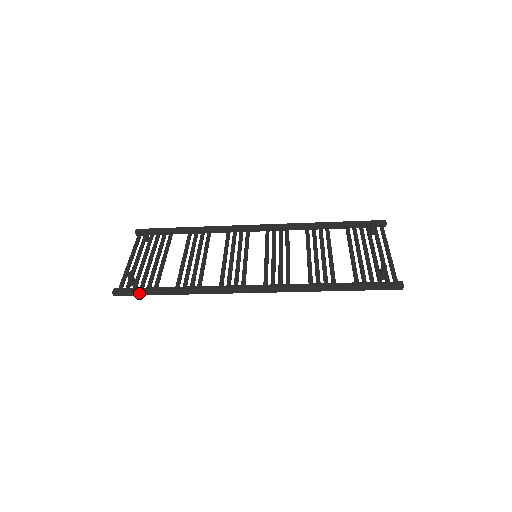
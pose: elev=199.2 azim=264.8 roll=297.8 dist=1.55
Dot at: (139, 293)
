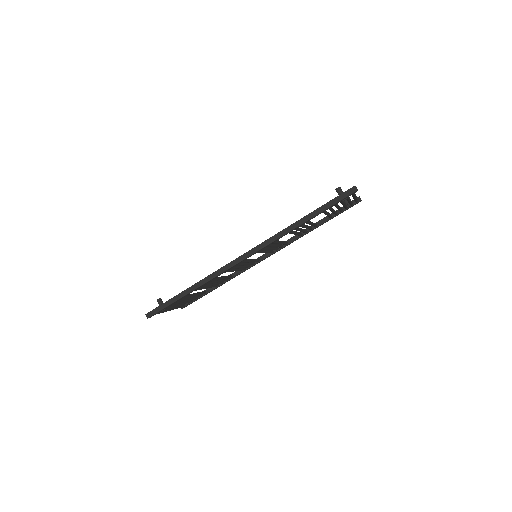
Dot at: (164, 305)
